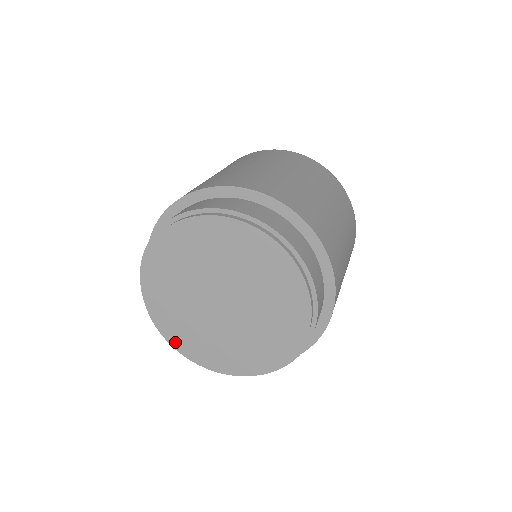
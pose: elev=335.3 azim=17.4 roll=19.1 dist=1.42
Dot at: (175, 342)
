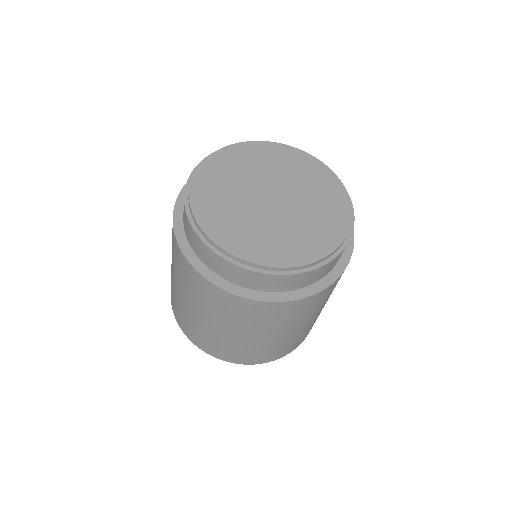
Dot at: (201, 215)
